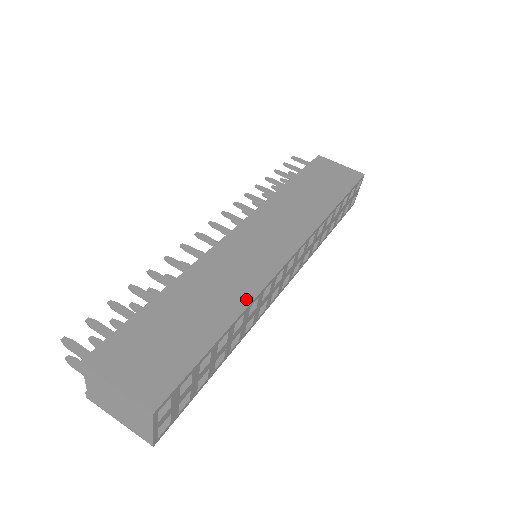
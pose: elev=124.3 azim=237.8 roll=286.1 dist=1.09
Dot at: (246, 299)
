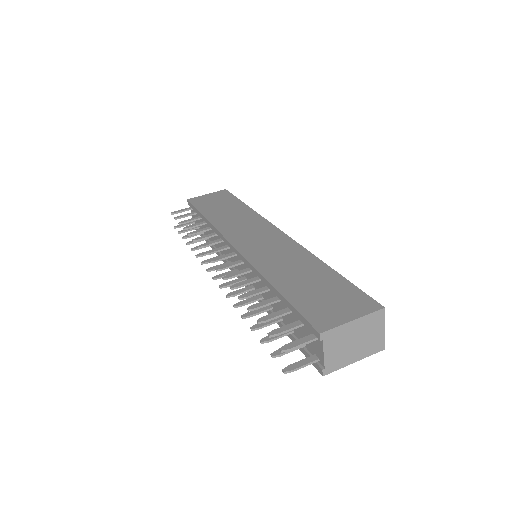
Dot at: (308, 255)
